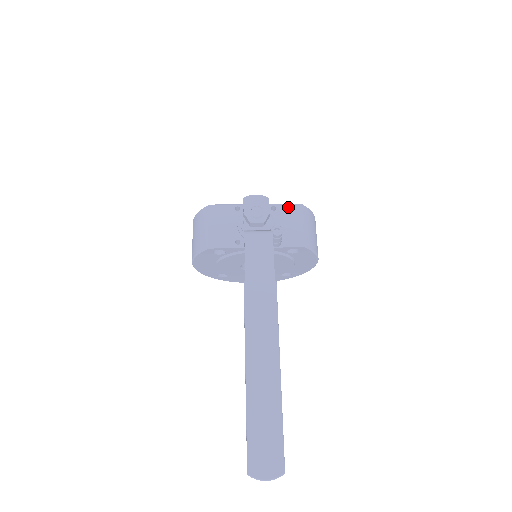
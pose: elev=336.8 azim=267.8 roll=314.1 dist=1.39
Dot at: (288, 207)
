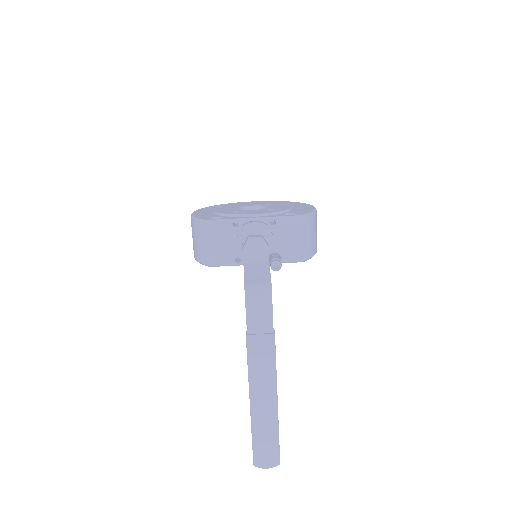
Dot at: (288, 221)
